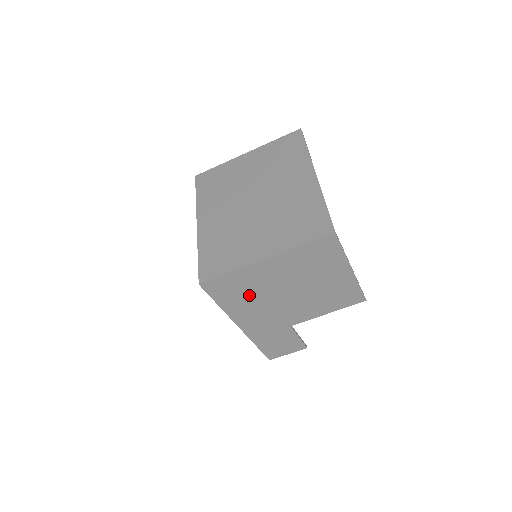
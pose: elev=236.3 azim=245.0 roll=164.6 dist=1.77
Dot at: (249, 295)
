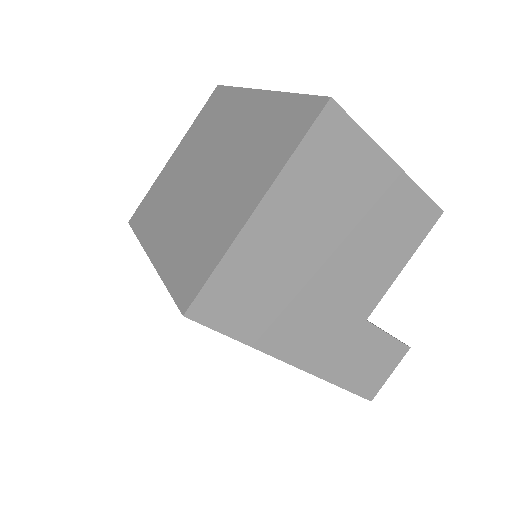
Dot at: (273, 294)
